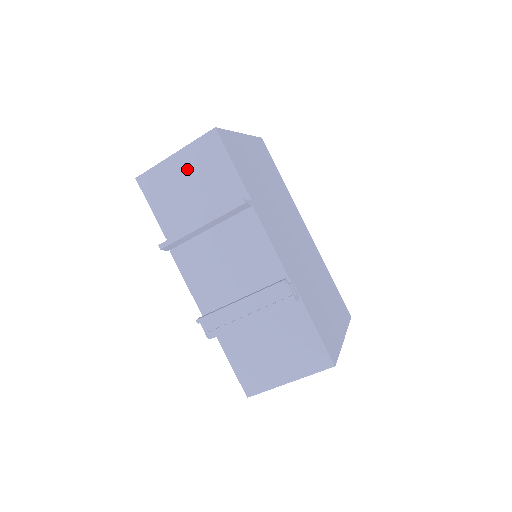
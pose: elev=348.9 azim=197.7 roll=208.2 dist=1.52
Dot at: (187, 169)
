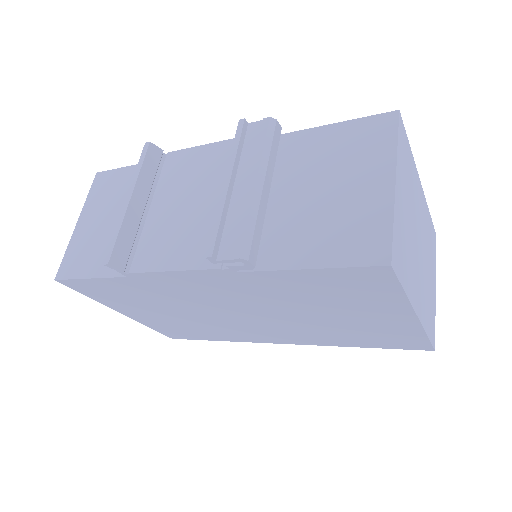
Dot at: (95, 215)
